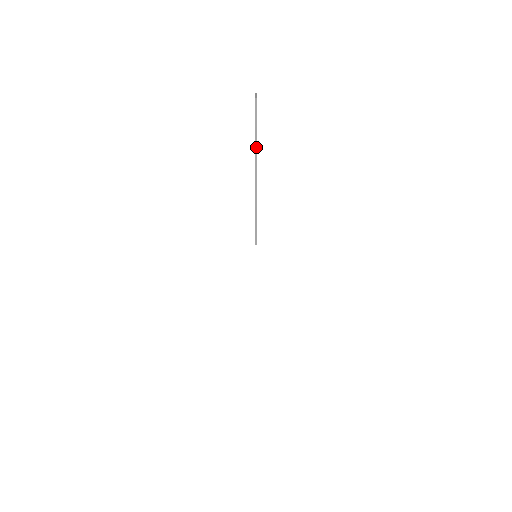
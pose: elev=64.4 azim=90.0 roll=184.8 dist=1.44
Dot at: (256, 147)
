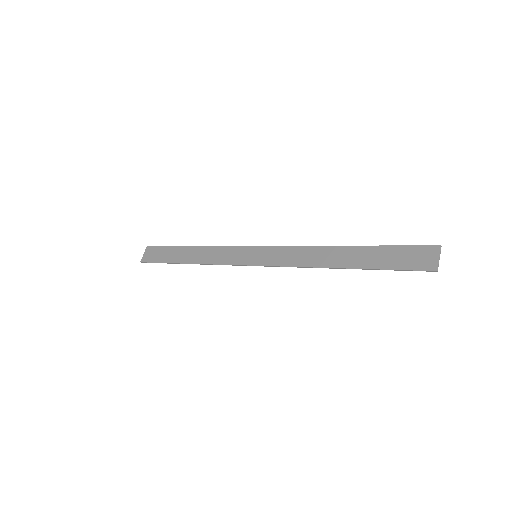
Dot at: (378, 269)
